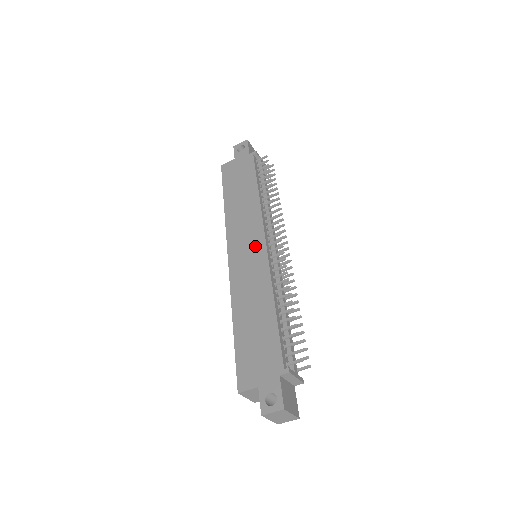
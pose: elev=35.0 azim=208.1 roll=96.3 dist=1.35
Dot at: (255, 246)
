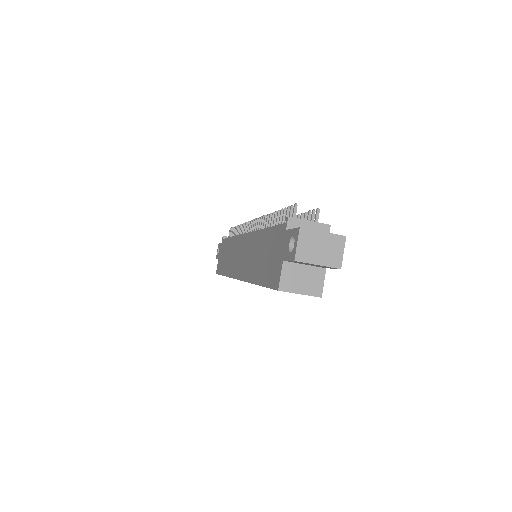
Dot at: (242, 246)
